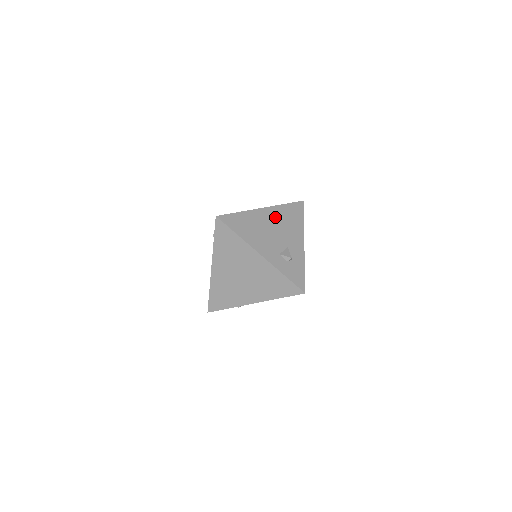
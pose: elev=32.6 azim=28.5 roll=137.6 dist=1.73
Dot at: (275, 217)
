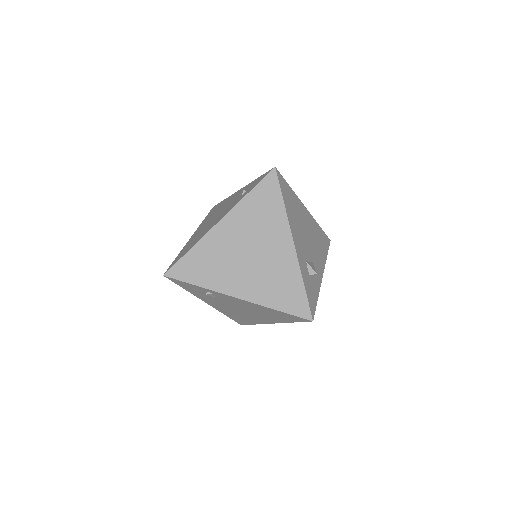
Dot at: (311, 227)
